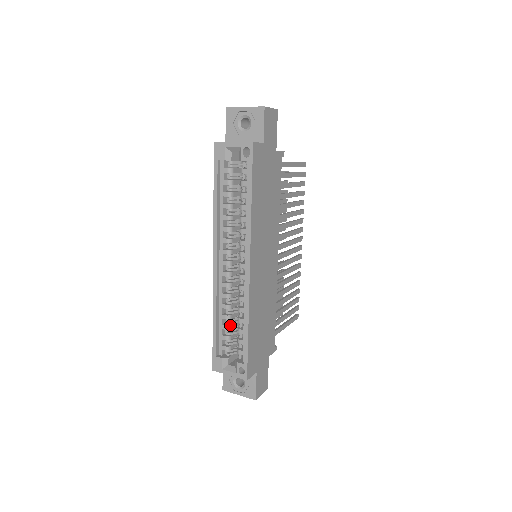
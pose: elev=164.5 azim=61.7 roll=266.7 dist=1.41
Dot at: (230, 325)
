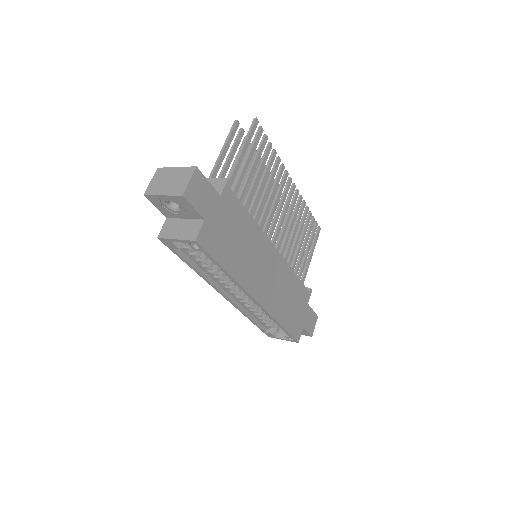
Dot at: (264, 317)
